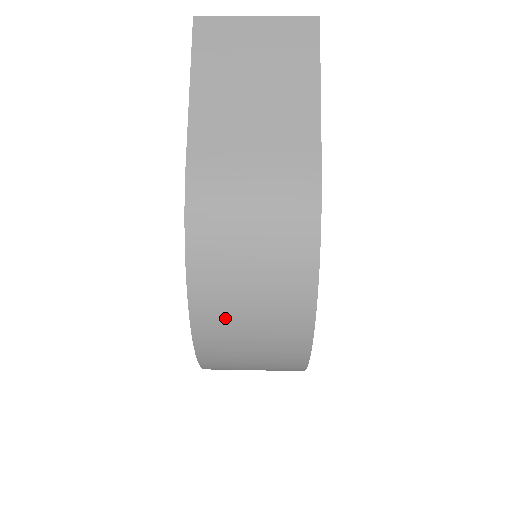
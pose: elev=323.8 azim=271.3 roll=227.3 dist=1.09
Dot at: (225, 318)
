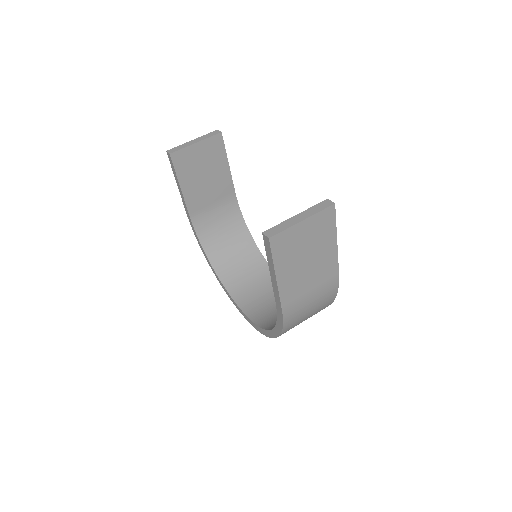
Dot at: occluded
